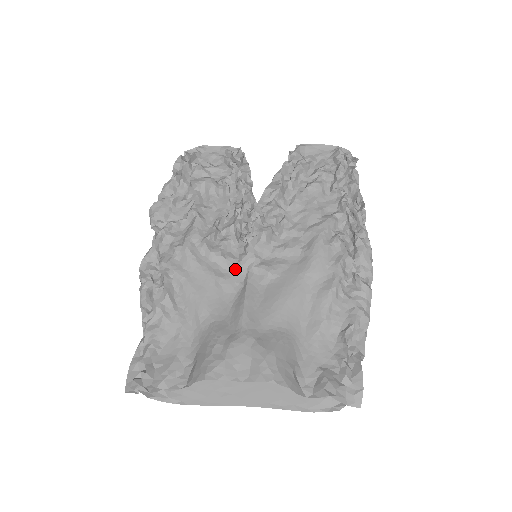
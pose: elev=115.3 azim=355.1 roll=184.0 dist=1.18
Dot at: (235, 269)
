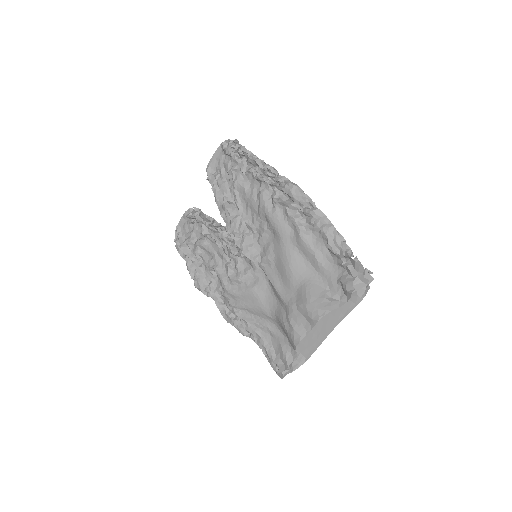
Dot at: (256, 274)
